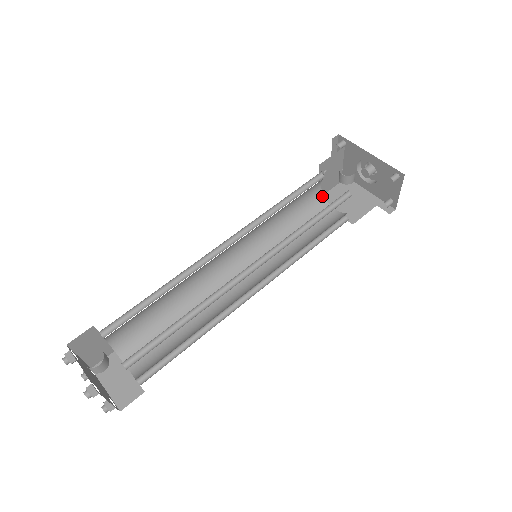
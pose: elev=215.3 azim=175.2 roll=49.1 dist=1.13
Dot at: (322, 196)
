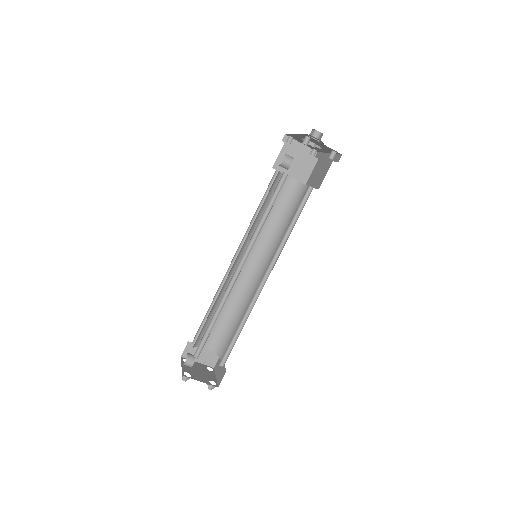
Dot at: (298, 183)
